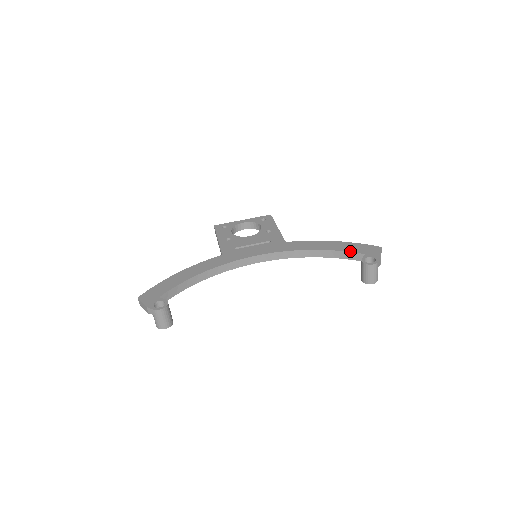
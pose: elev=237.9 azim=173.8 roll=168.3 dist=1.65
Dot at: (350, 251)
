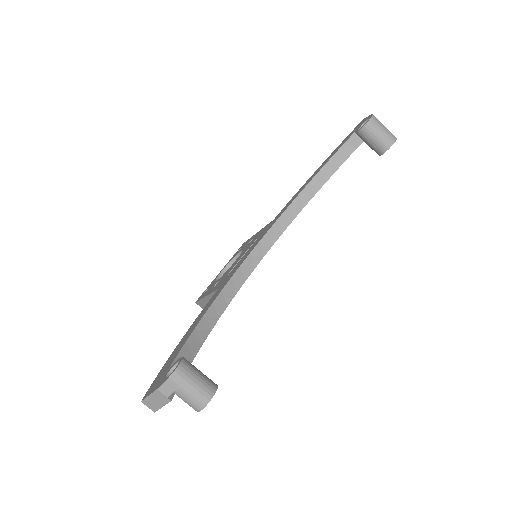
Dot at: (338, 148)
